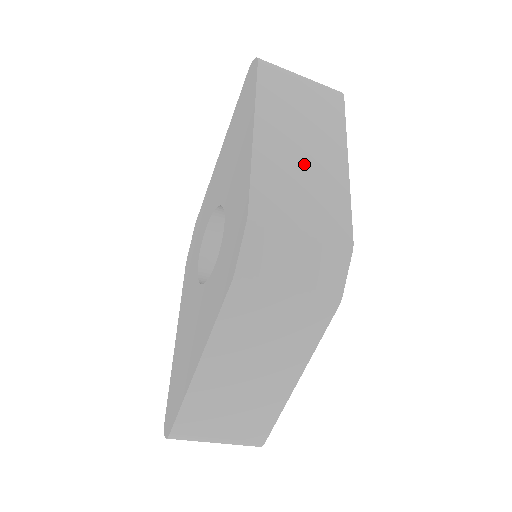
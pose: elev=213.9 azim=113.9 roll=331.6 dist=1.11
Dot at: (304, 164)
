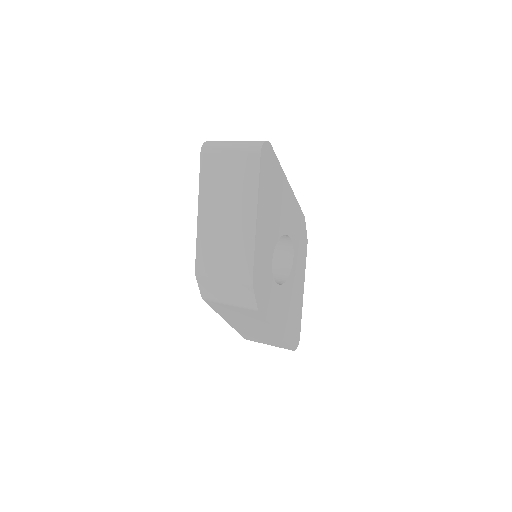
Dot at: (226, 229)
